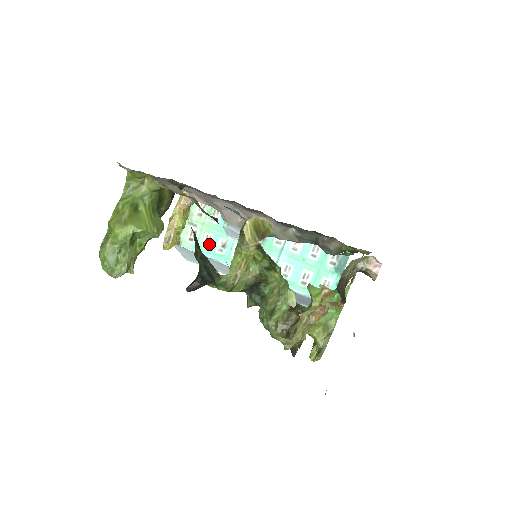
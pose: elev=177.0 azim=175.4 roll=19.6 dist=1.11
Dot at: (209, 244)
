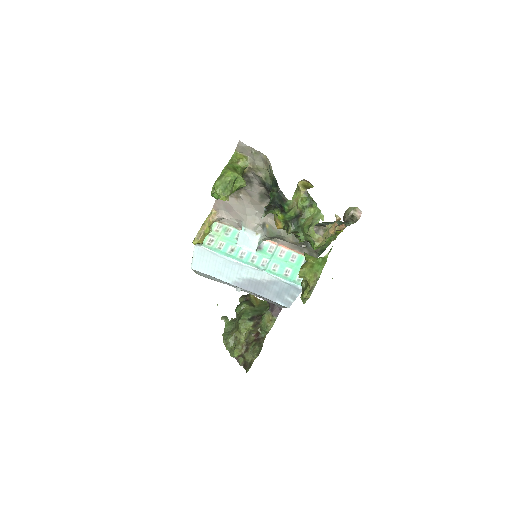
Dot at: (222, 248)
